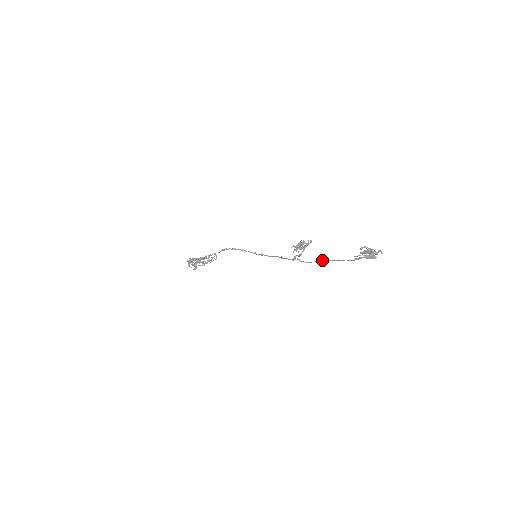
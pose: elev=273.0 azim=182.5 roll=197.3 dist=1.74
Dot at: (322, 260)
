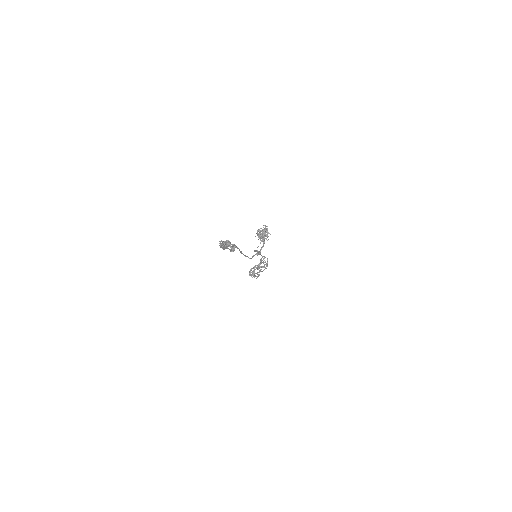
Dot at: (245, 256)
